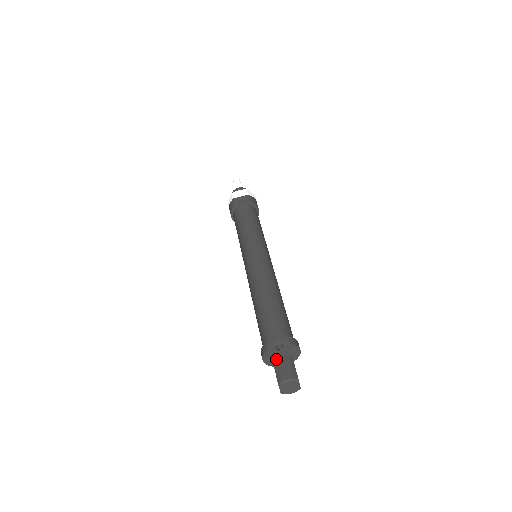
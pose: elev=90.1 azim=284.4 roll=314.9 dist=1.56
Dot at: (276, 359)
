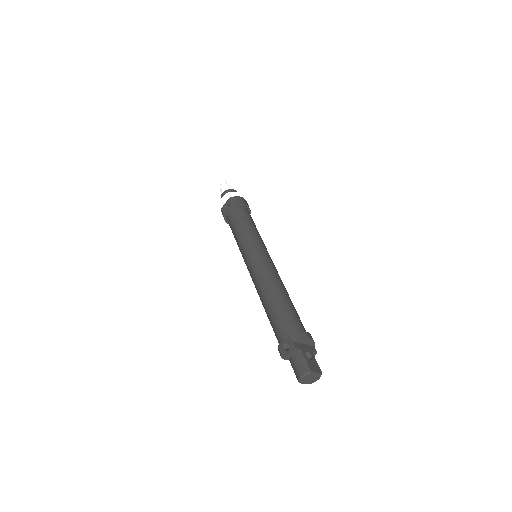
Dot at: (290, 359)
